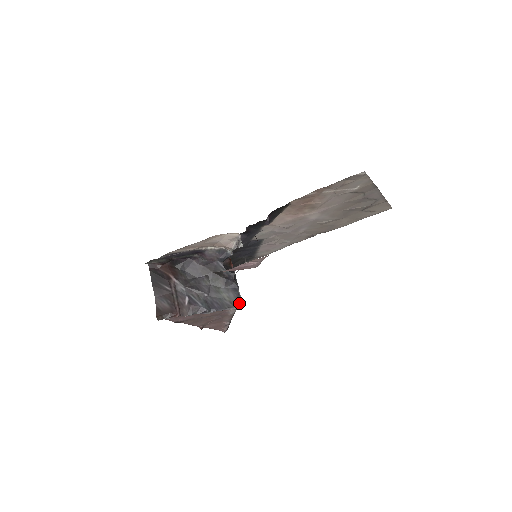
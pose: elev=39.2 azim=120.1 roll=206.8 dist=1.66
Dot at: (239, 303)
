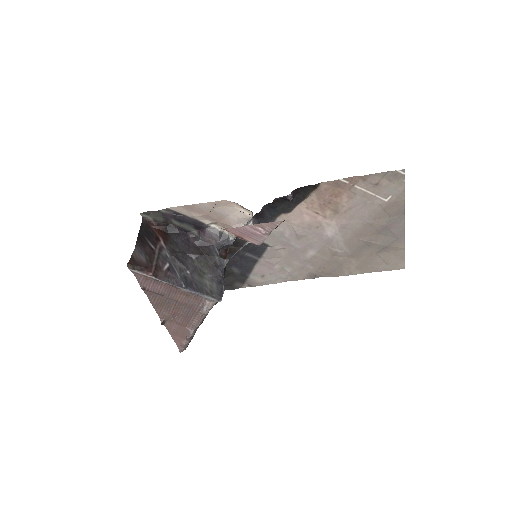
Dot at: (219, 296)
